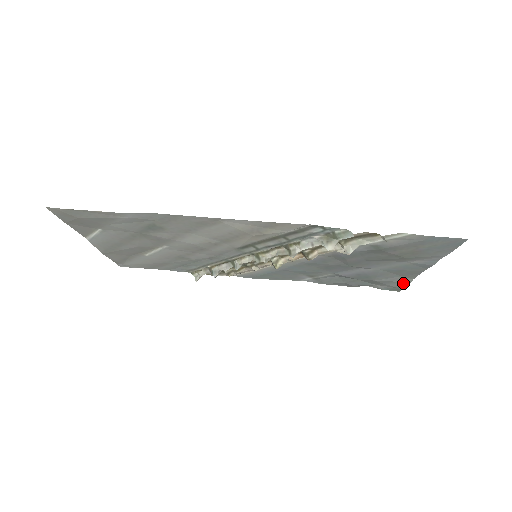
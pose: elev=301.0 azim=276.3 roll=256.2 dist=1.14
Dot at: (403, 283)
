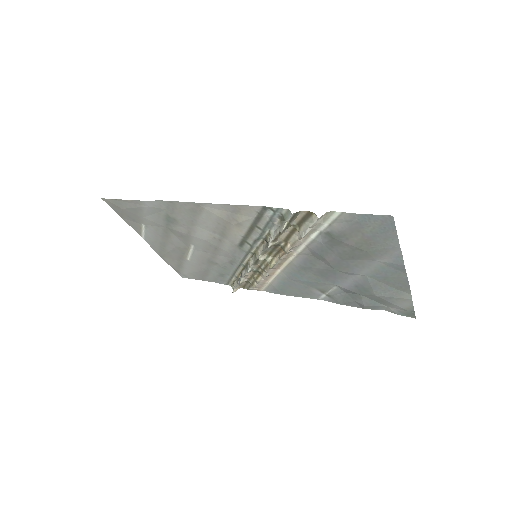
Dot at: (406, 301)
